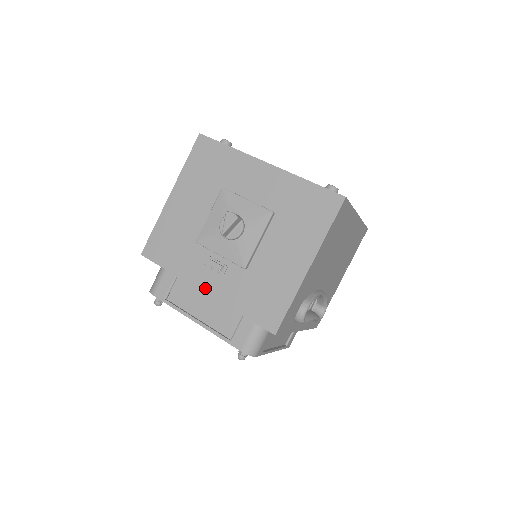
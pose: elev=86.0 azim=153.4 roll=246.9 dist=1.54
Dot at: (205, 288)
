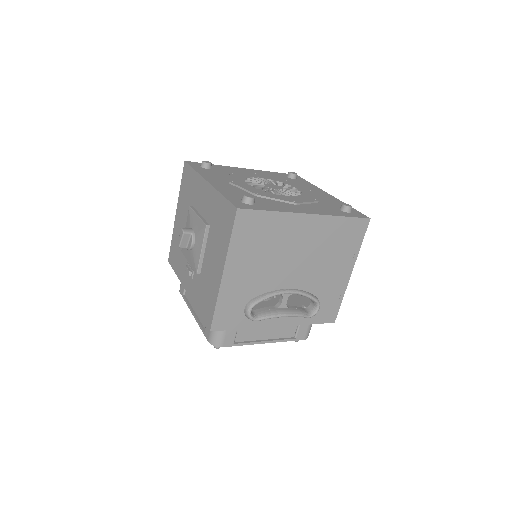
Dot at: (187, 289)
